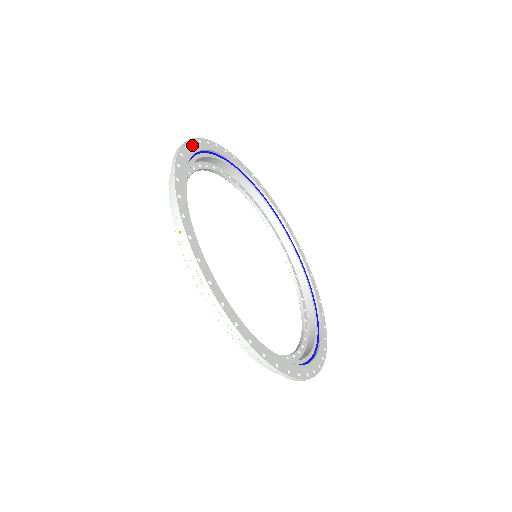
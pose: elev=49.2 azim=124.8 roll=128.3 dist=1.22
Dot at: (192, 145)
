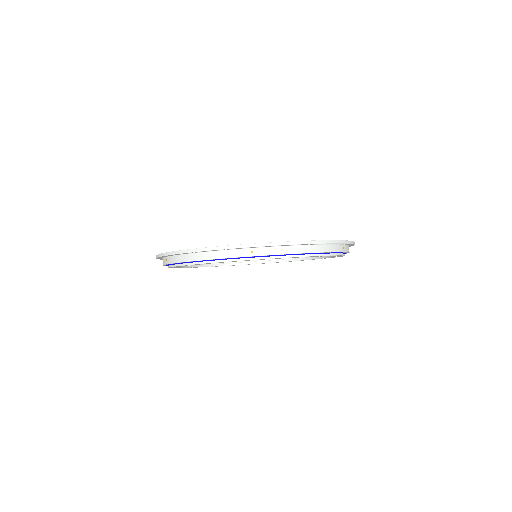
Dot at: occluded
